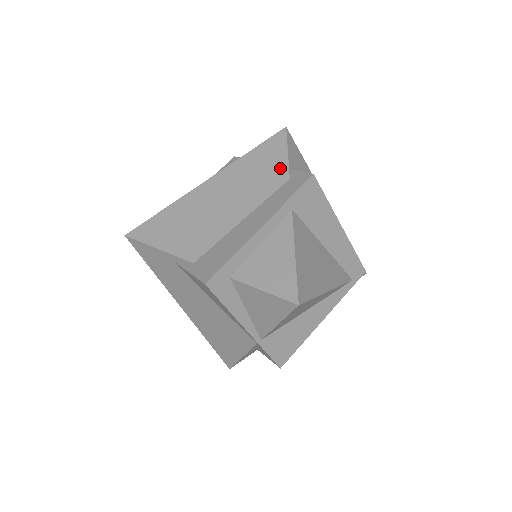
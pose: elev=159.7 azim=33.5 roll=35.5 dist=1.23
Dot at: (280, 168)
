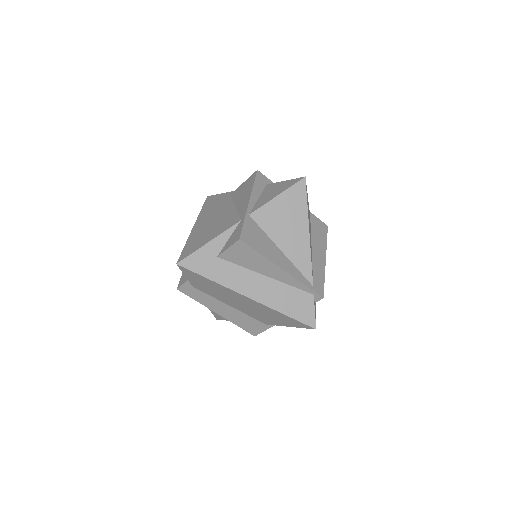
Dot at: occluded
